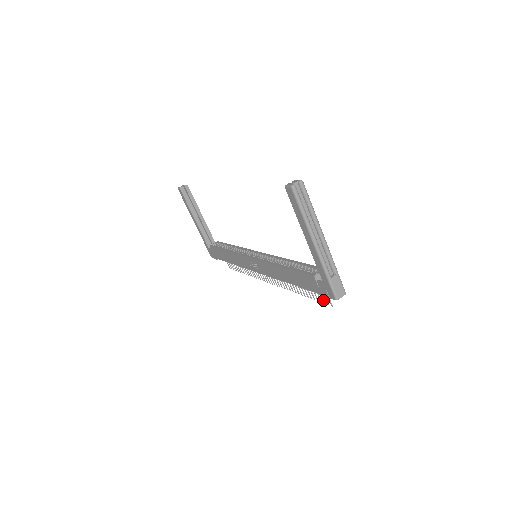
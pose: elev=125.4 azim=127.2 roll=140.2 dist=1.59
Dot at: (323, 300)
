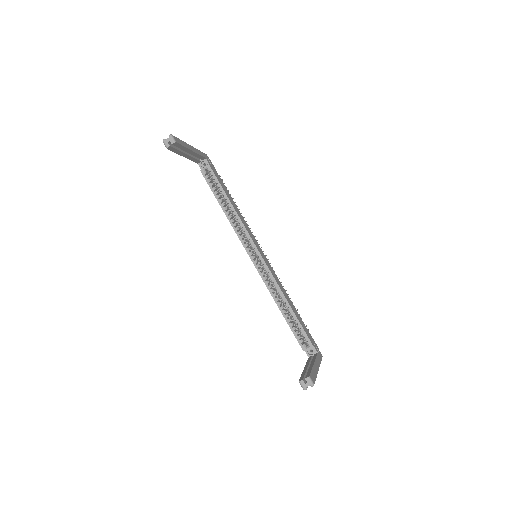
Dot at: occluded
